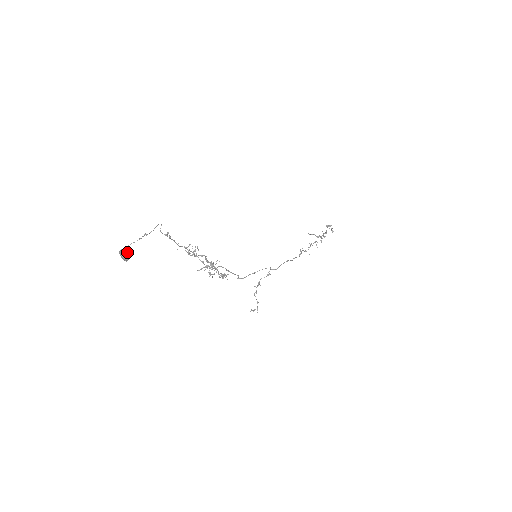
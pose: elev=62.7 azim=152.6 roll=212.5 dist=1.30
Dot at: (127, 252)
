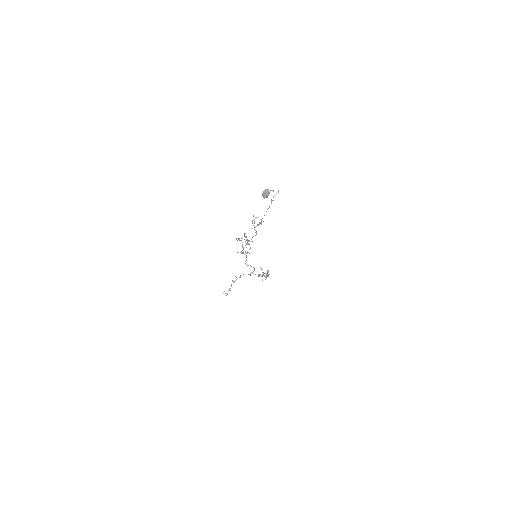
Dot at: occluded
